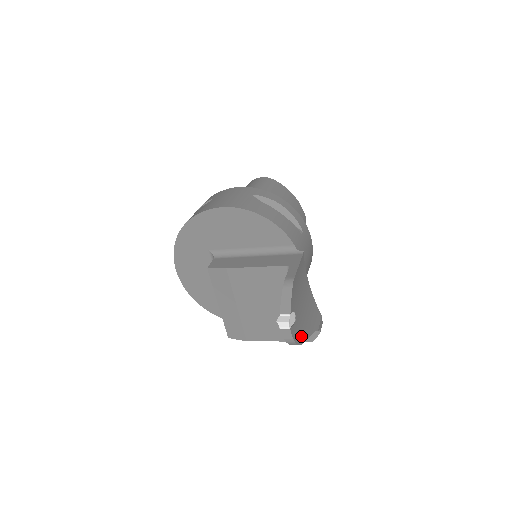
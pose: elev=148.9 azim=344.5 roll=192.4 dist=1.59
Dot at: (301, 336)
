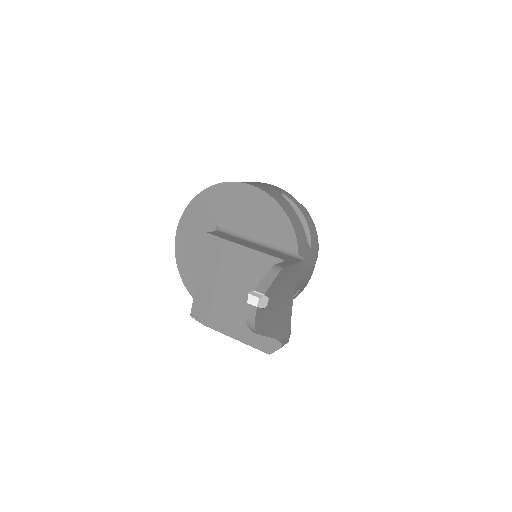
Dot at: (263, 328)
